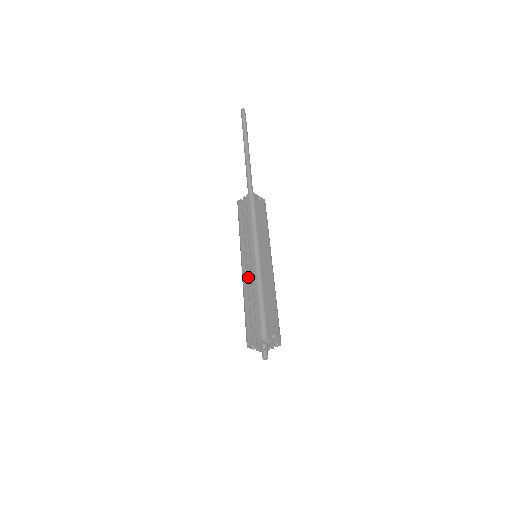
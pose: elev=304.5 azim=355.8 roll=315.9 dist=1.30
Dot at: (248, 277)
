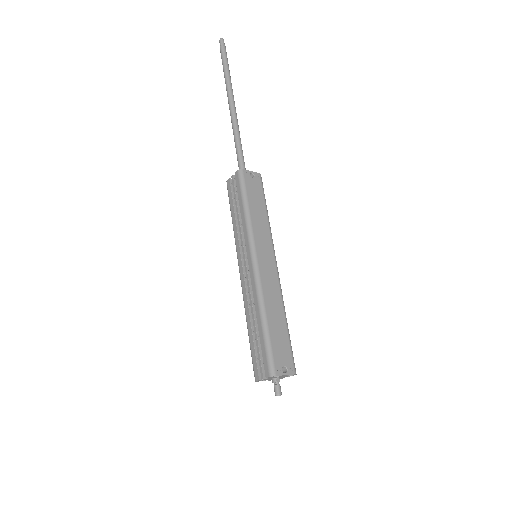
Dot at: (248, 288)
